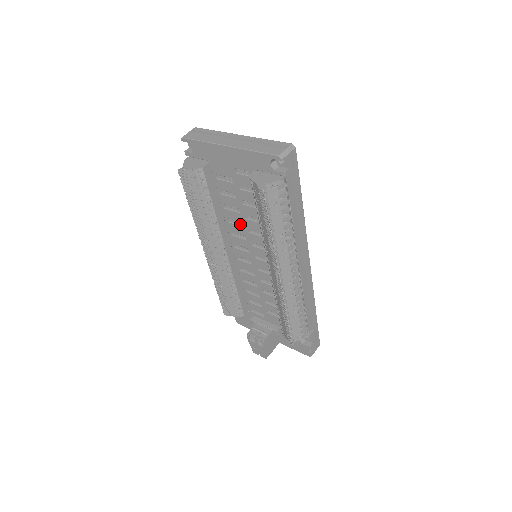
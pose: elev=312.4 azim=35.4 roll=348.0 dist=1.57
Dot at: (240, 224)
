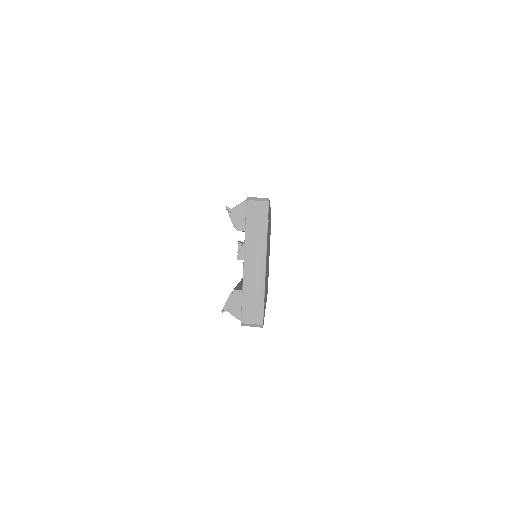
Dot at: occluded
